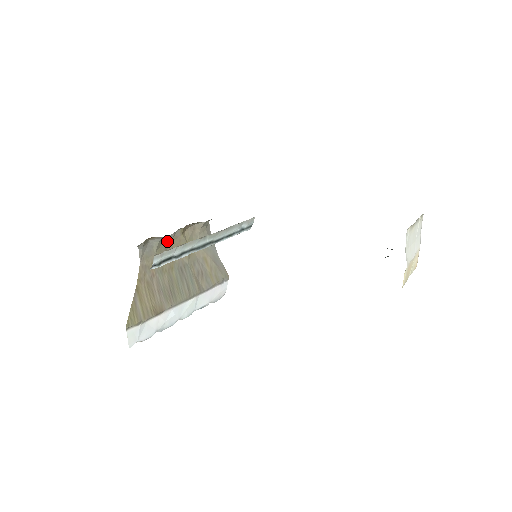
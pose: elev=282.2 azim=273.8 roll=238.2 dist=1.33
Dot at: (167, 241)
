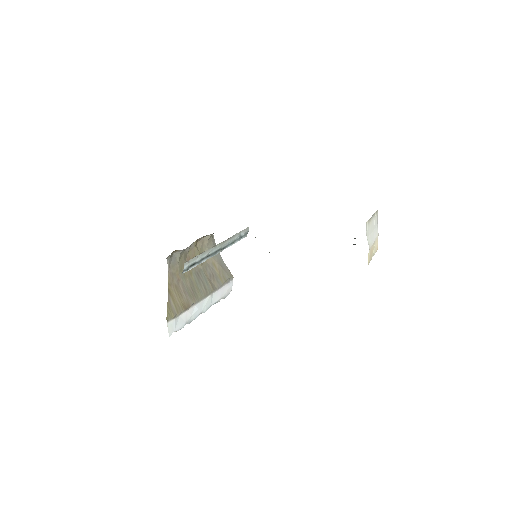
Dot at: (185, 253)
